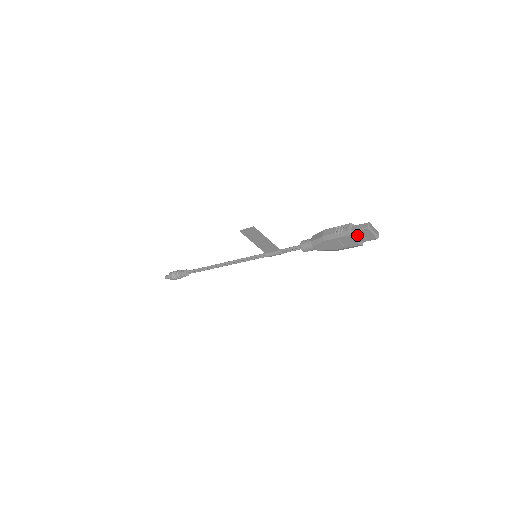
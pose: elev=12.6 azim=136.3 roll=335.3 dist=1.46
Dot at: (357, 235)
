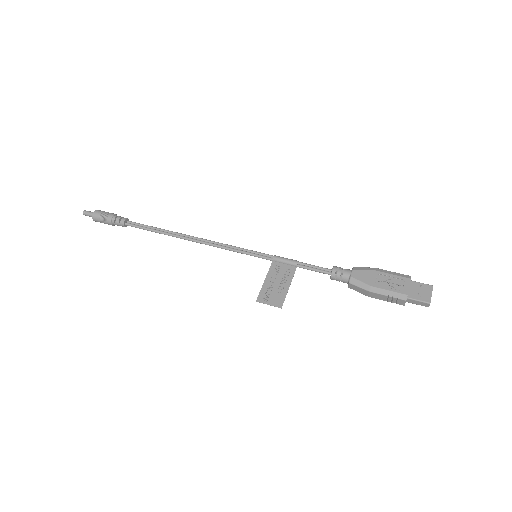
Dot at: occluded
